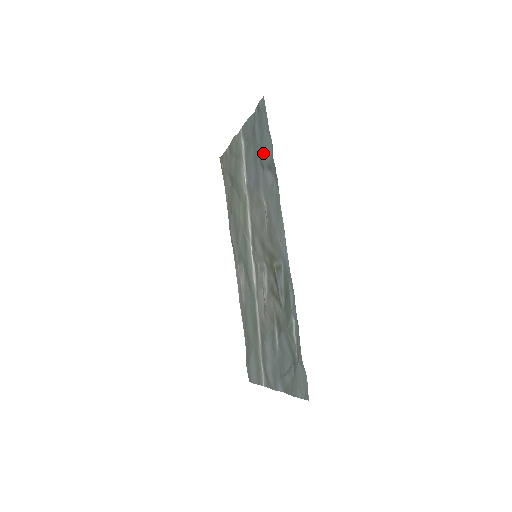
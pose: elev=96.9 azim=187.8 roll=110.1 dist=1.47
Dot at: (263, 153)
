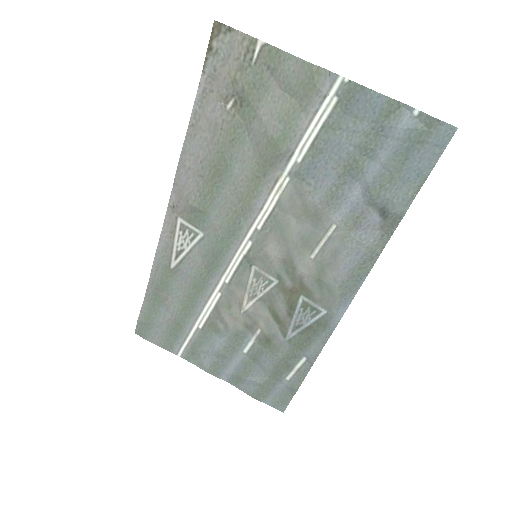
Dot at: (385, 185)
